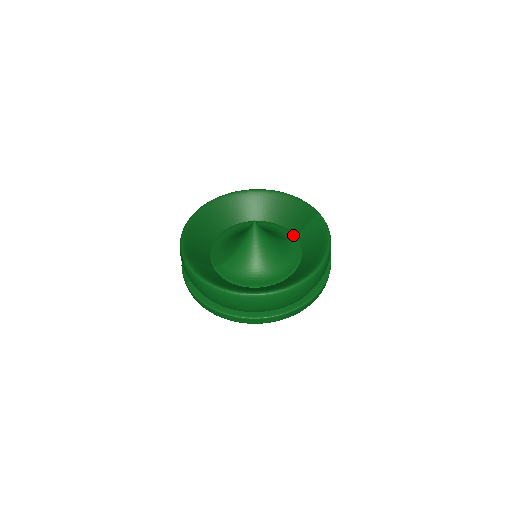
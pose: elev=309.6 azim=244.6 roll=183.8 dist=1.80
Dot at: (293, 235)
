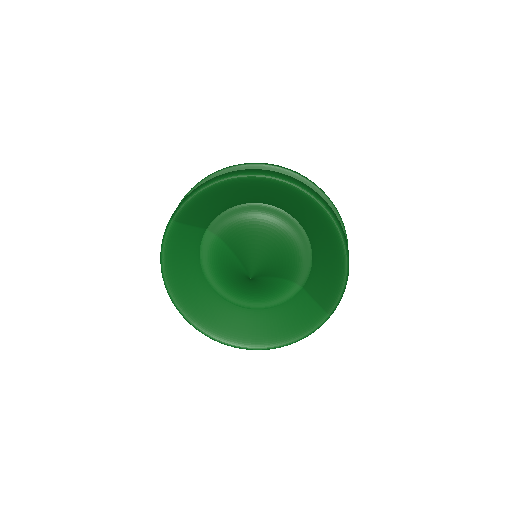
Dot at: (304, 283)
